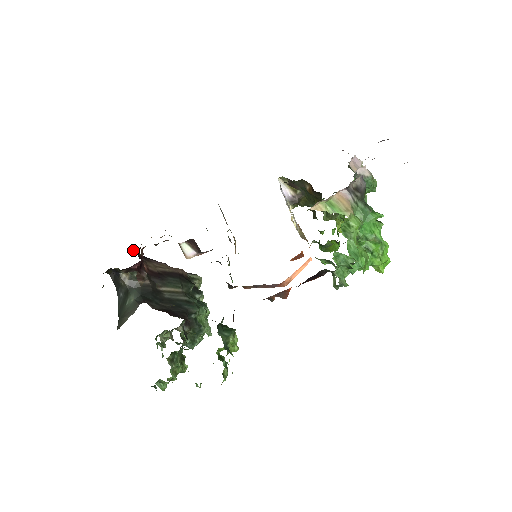
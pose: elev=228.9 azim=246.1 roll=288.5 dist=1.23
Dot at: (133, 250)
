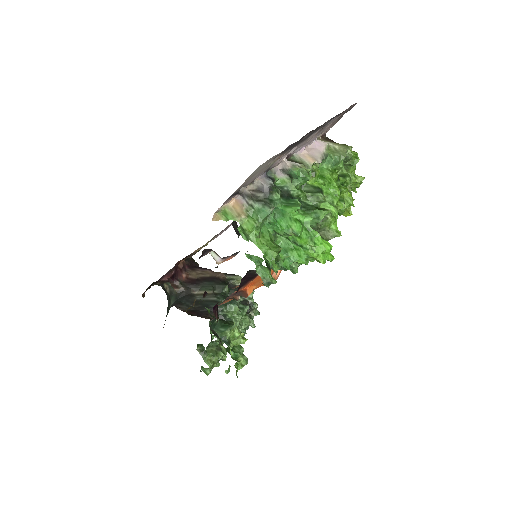
Dot at: (187, 262)
